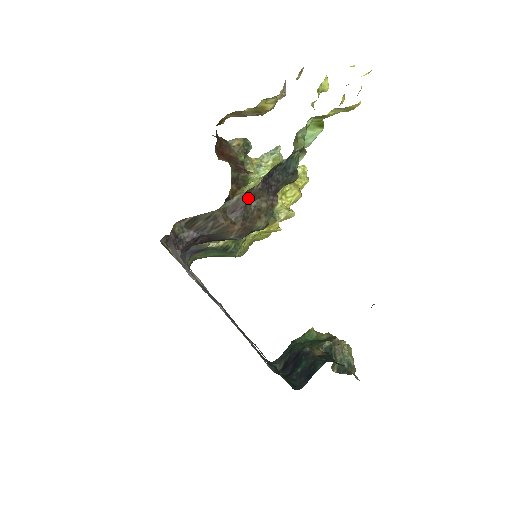
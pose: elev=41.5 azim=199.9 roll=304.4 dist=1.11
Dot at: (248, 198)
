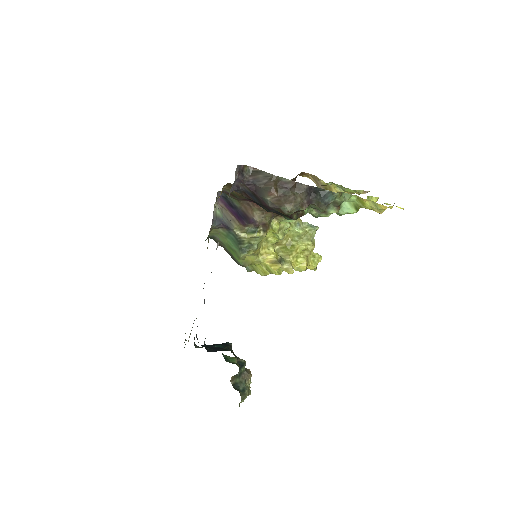
Dot at: (295, 187)
